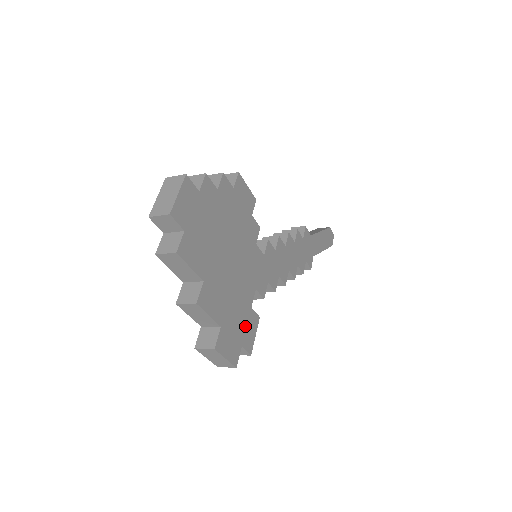
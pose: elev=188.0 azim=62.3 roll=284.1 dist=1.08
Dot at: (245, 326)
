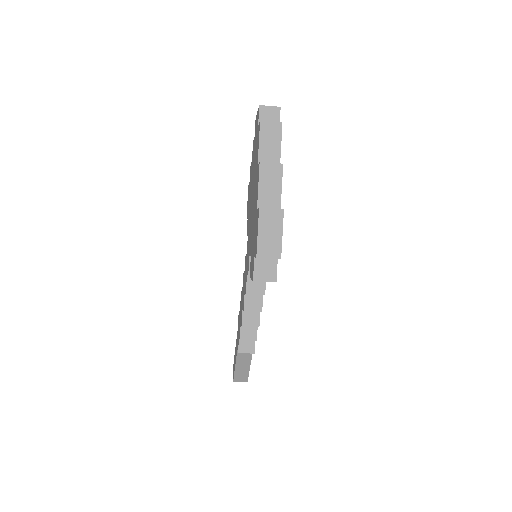
Dot at: occluded
